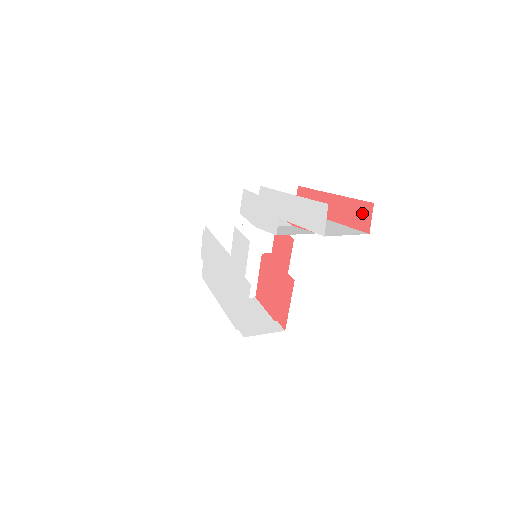
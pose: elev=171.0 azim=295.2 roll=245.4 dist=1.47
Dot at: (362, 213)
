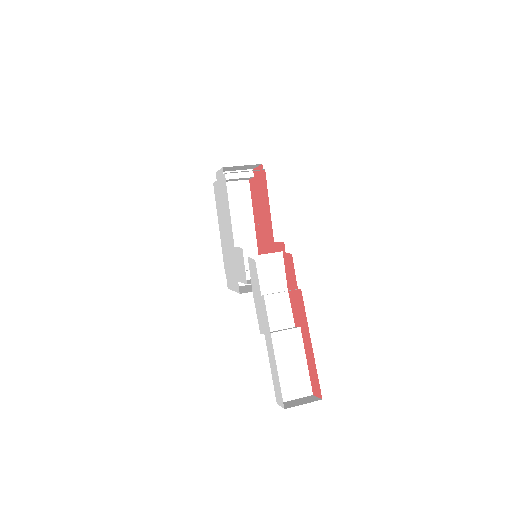
Dot at: (316, 386)
